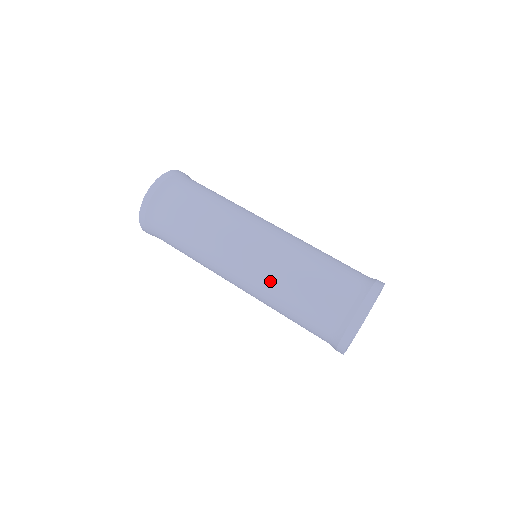
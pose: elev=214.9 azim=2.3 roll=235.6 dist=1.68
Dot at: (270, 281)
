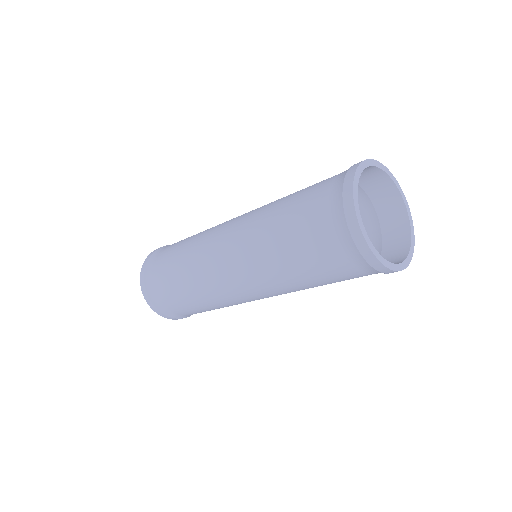
Dot at: (253, 230)
